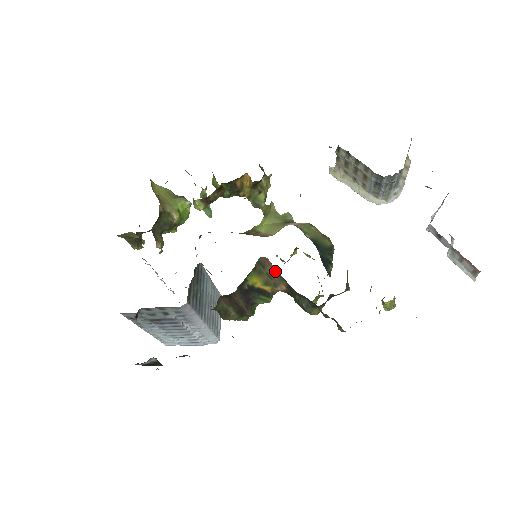
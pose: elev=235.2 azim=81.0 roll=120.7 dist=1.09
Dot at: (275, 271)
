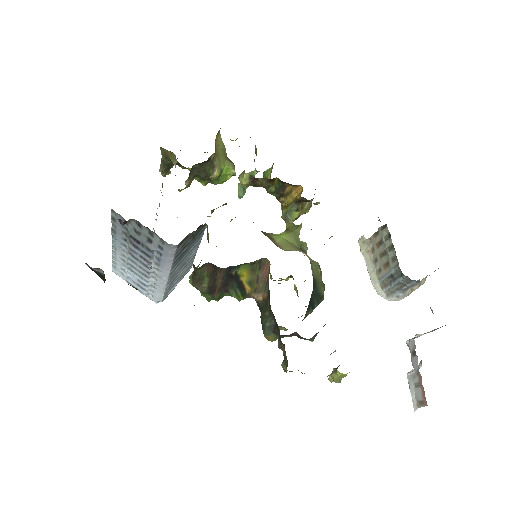
Dot at: (266, 279)
